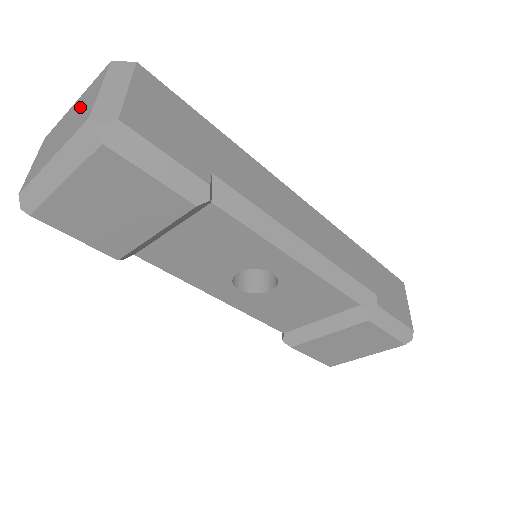
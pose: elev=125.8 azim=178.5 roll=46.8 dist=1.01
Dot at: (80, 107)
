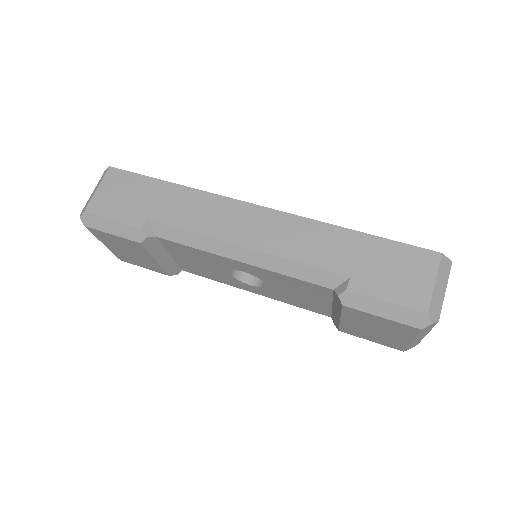
Dot at: occluded
